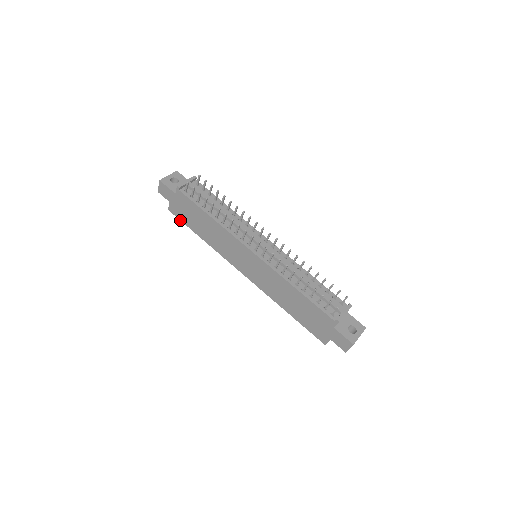
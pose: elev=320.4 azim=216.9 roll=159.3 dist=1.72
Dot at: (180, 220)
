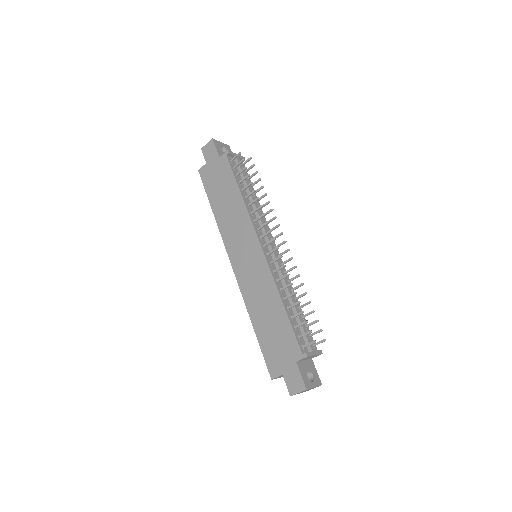
Dot at: (203, 185)
